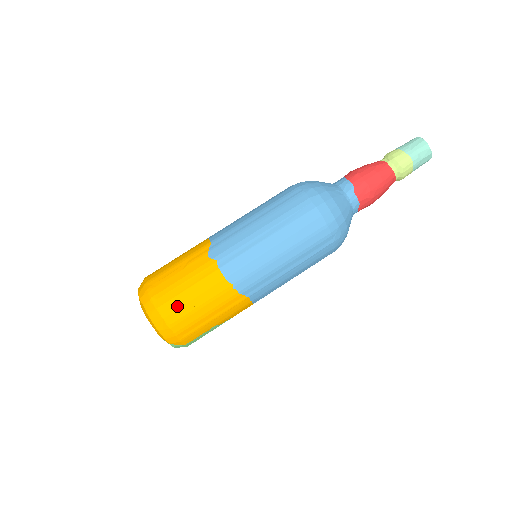
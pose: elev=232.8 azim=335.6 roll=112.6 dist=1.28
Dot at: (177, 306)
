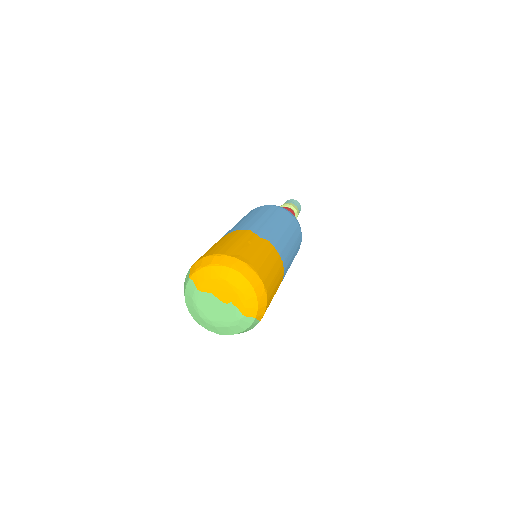
Dot at: (266, 273)
